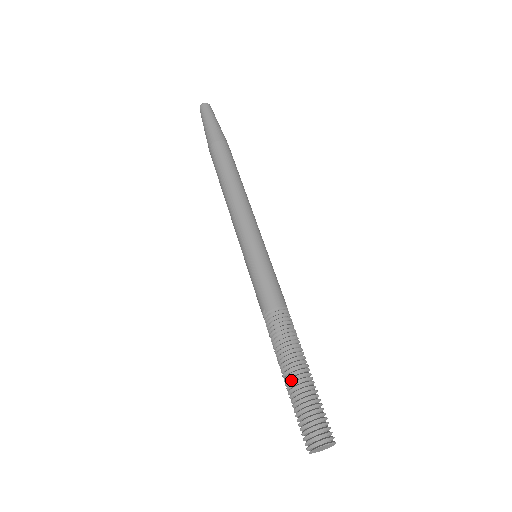
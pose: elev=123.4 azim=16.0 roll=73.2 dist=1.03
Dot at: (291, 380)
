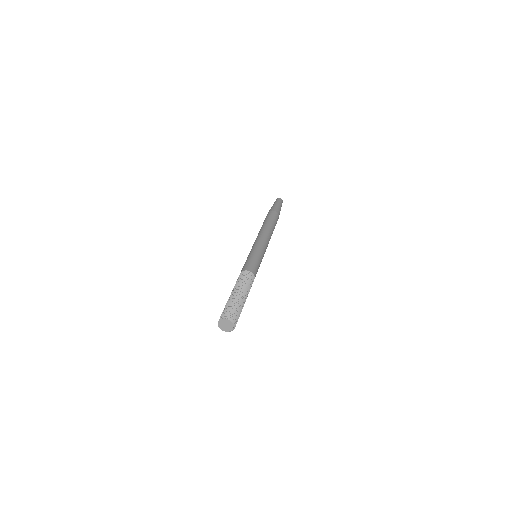
Dot at: (230, 297)
